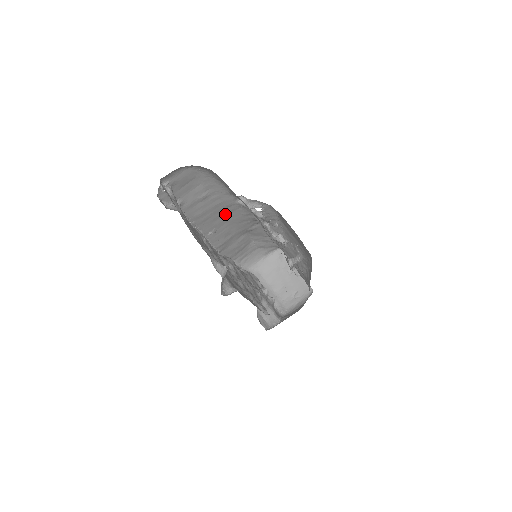
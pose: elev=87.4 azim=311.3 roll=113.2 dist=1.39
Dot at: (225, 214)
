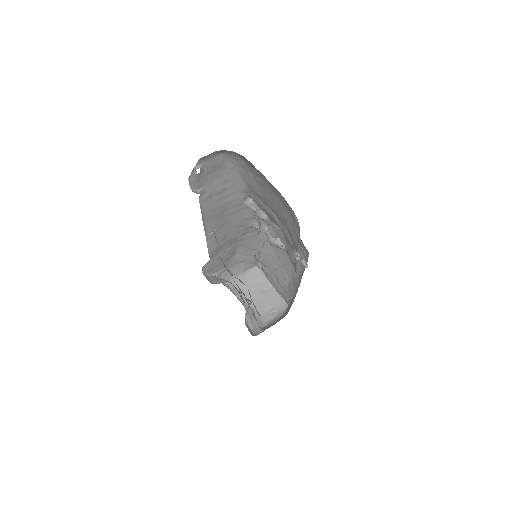
Dot at: (229, 214)
